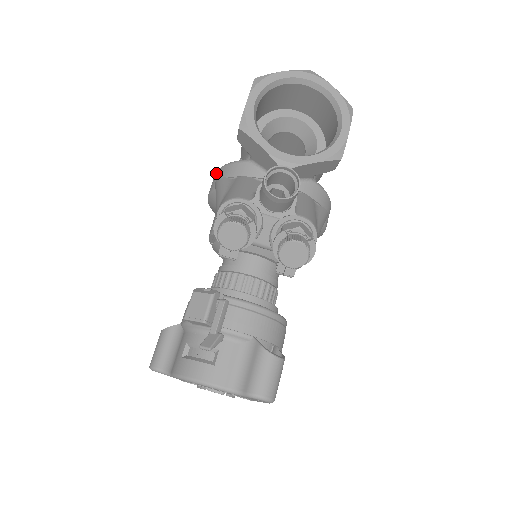
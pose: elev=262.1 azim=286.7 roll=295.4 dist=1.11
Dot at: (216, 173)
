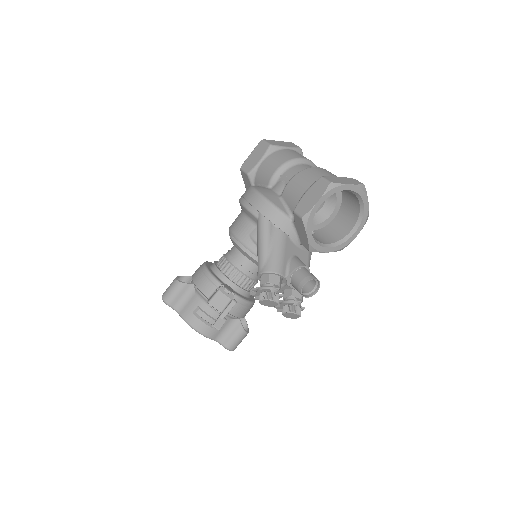
Dot at: (262, 200)
